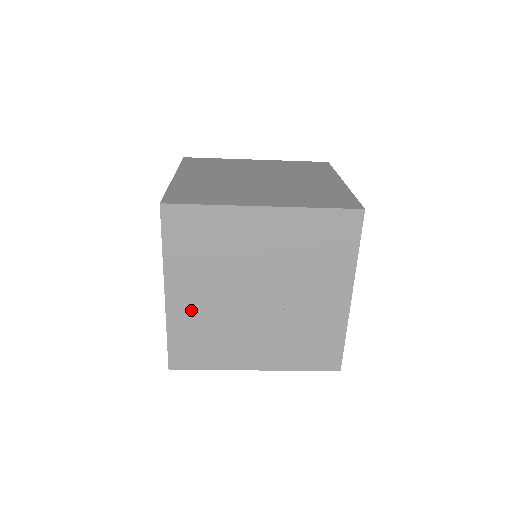
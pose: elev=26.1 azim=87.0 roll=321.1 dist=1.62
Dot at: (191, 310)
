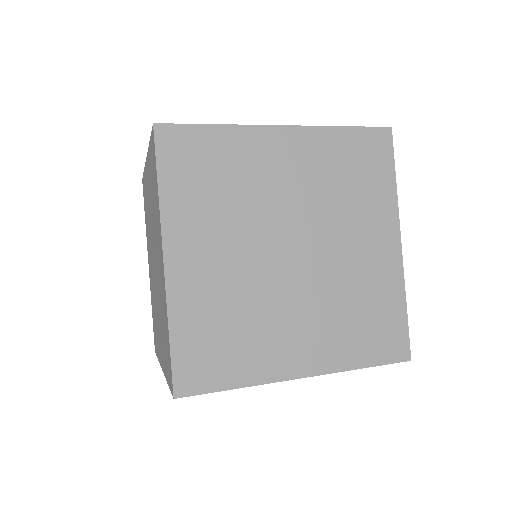
Dot at: occluded
